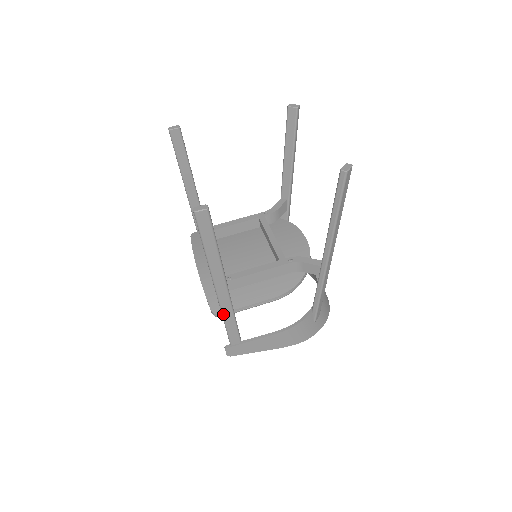
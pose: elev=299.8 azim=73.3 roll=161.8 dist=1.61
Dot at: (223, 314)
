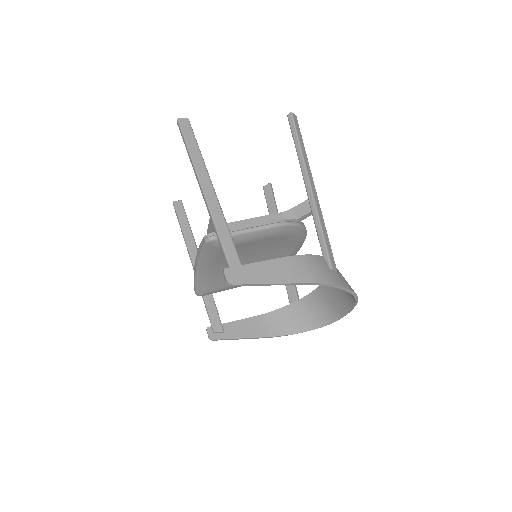
Dot at: (214, 219)
